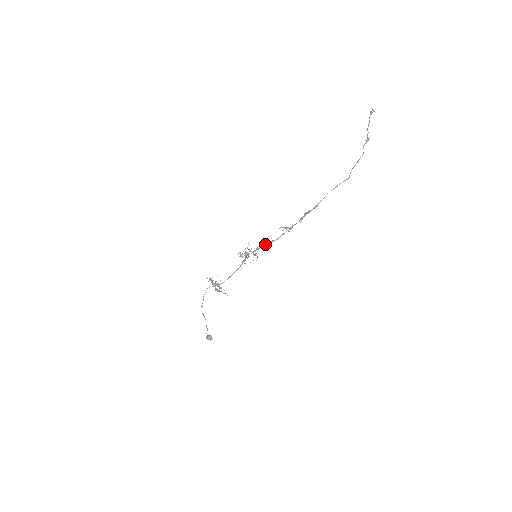
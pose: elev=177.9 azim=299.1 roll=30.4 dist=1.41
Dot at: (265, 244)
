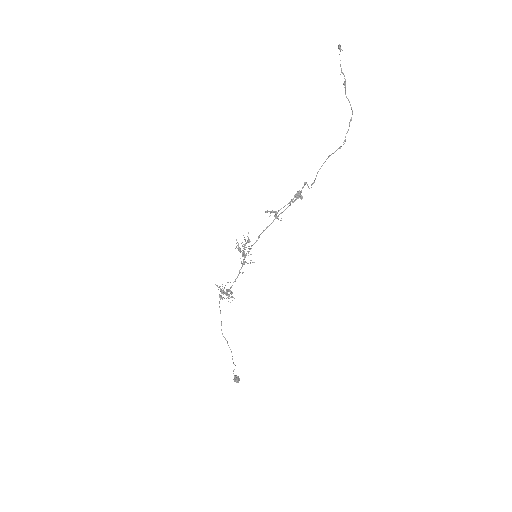
Dot at: (258, 237)
